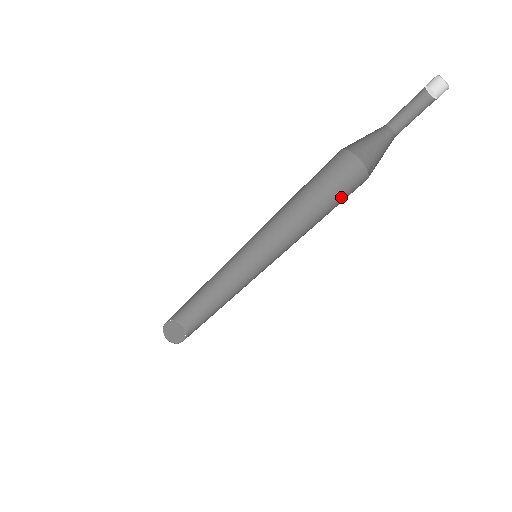
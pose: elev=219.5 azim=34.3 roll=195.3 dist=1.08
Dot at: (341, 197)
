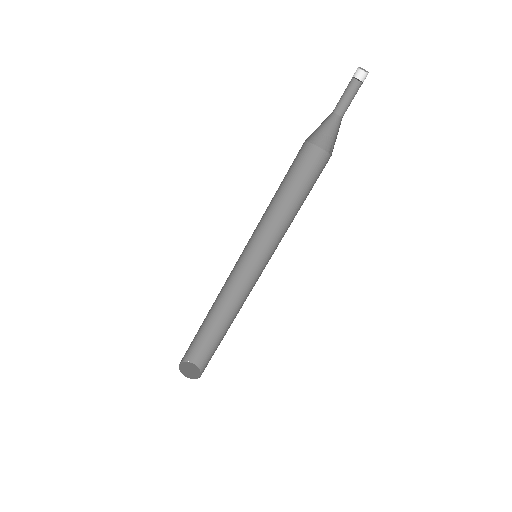
Dot at: (314, 180)
